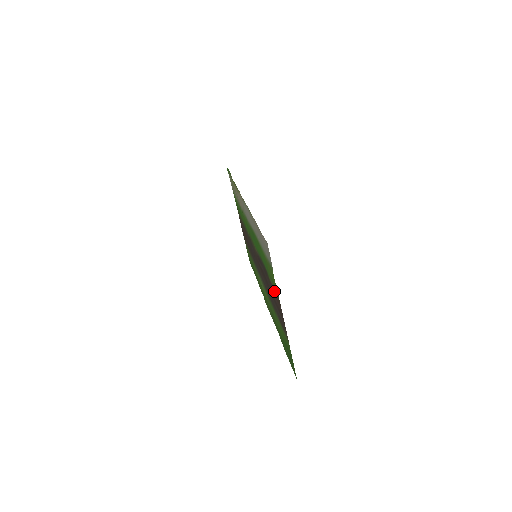
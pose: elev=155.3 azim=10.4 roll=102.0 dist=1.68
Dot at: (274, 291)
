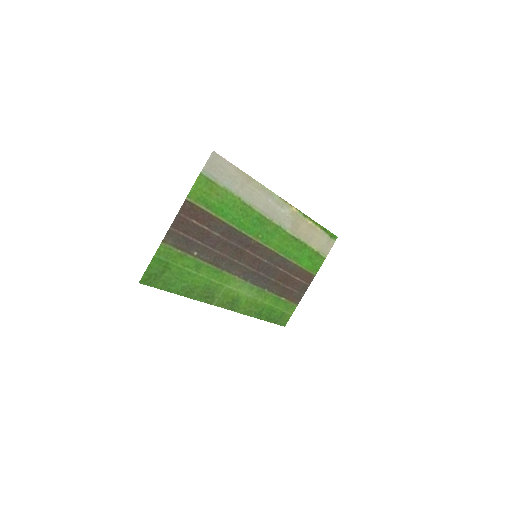
Dot at: (199, 213)
